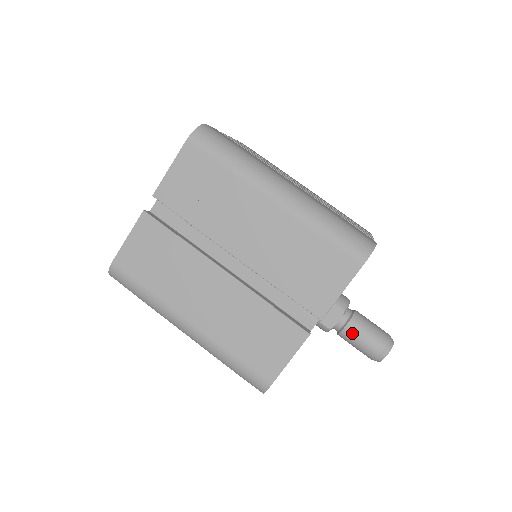
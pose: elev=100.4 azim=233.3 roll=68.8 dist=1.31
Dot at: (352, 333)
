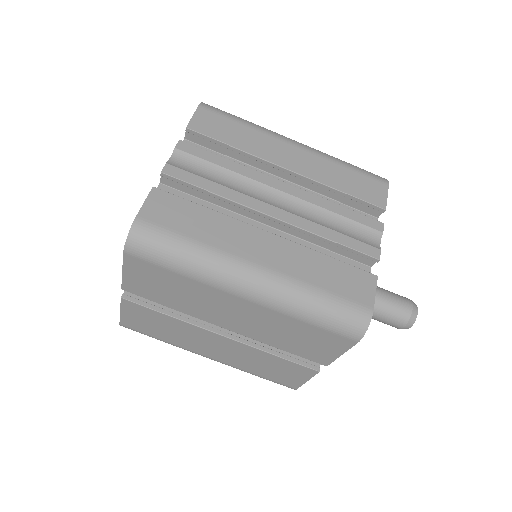
Dot at: occluded
